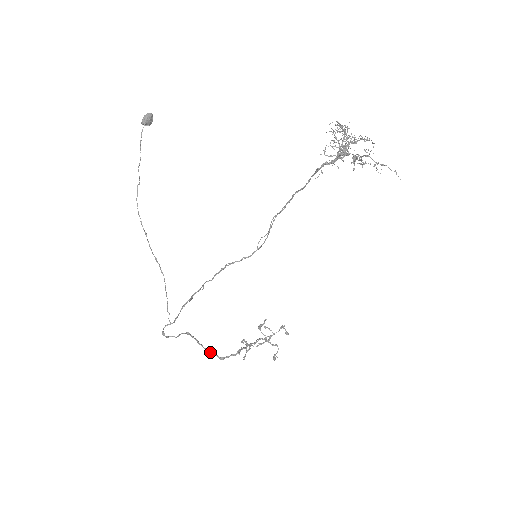
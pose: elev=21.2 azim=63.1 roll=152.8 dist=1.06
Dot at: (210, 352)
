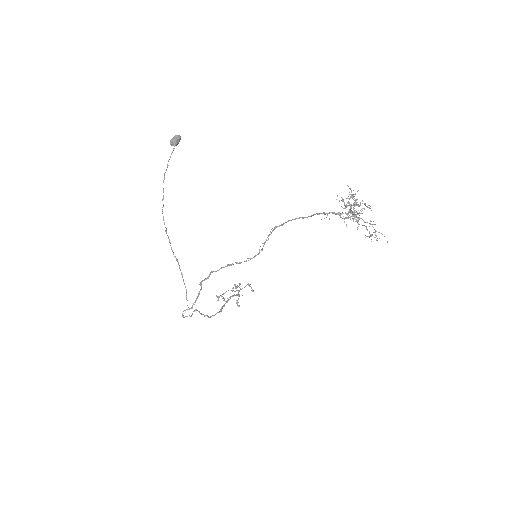
Dot at: occluded
